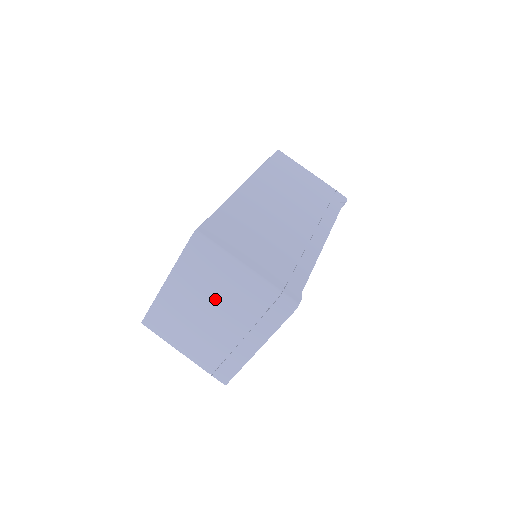
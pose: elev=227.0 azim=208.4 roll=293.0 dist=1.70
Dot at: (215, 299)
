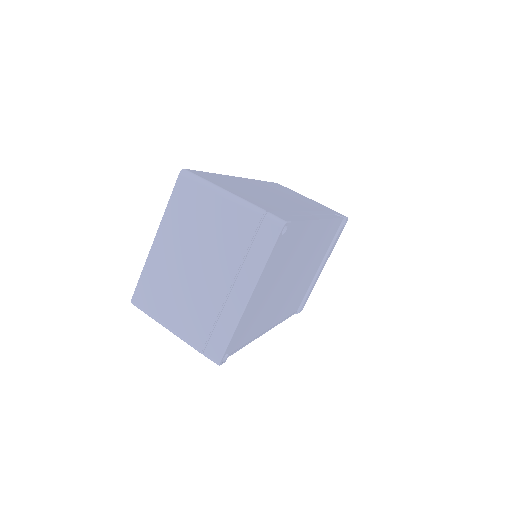
Dot at: (203, 241)
